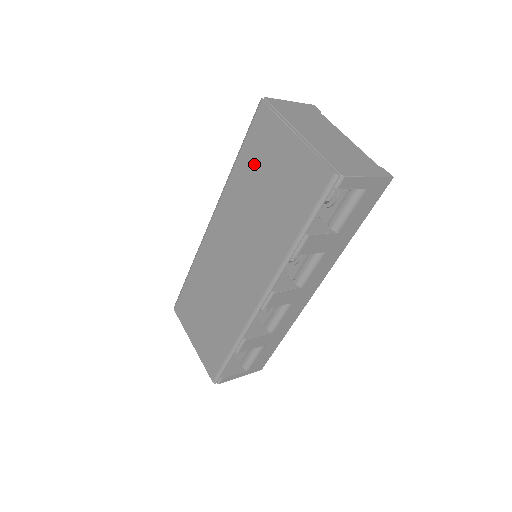
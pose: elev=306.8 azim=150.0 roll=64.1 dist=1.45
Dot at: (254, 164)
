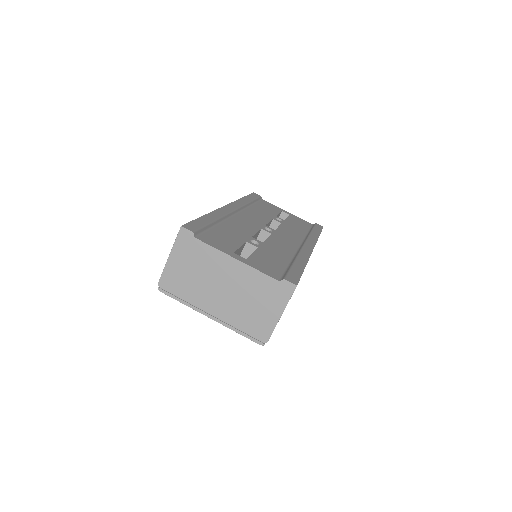
Dot at: occluded
